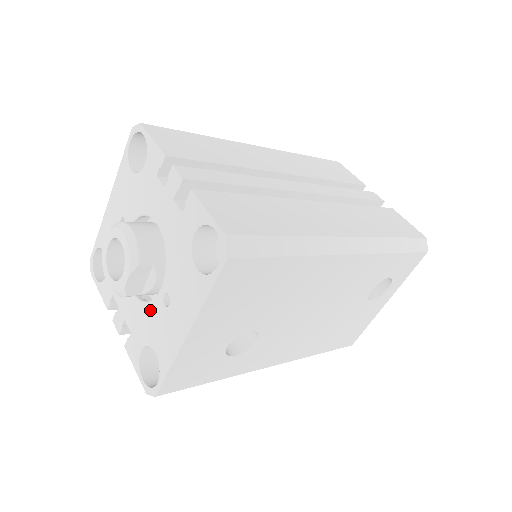
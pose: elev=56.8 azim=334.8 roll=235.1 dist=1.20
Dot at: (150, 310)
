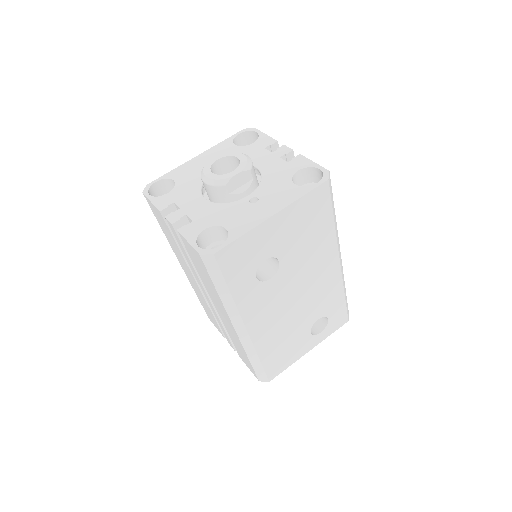
Dot at: (229, 206)
